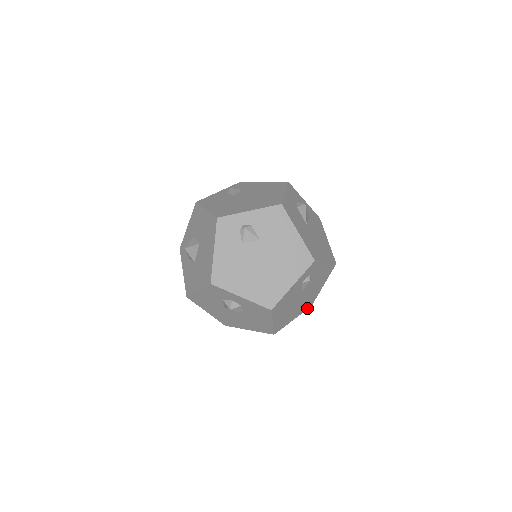
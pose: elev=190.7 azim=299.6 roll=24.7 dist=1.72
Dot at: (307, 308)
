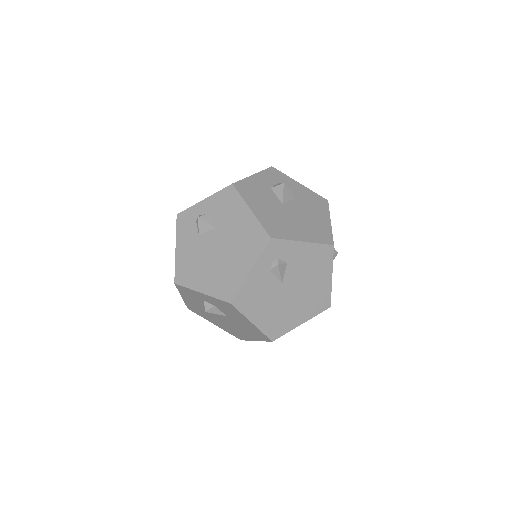
Dot at: (322, 309)
